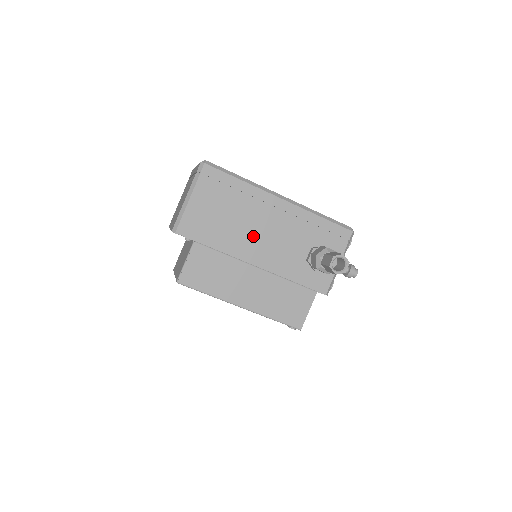
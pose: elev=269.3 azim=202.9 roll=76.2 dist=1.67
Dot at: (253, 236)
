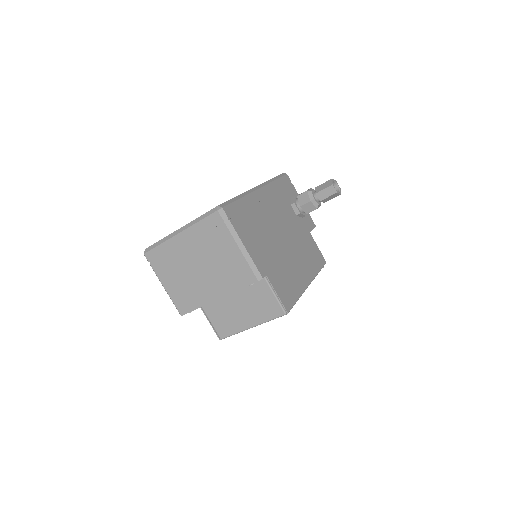
Dot at: (277, 230)
